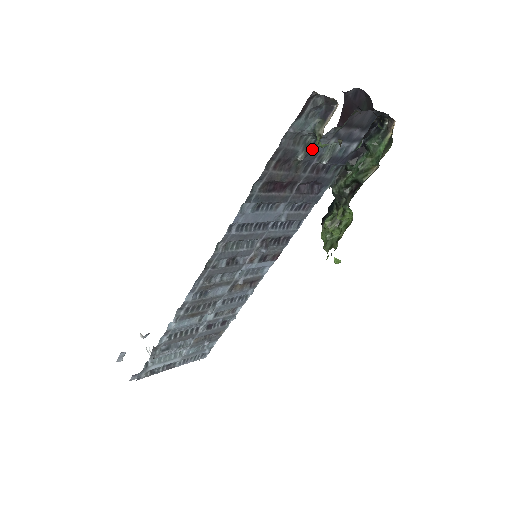
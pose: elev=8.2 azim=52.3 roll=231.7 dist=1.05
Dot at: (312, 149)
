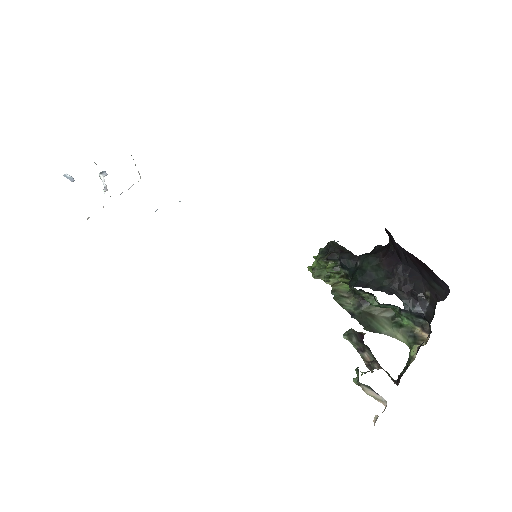
Dot at: occluded
